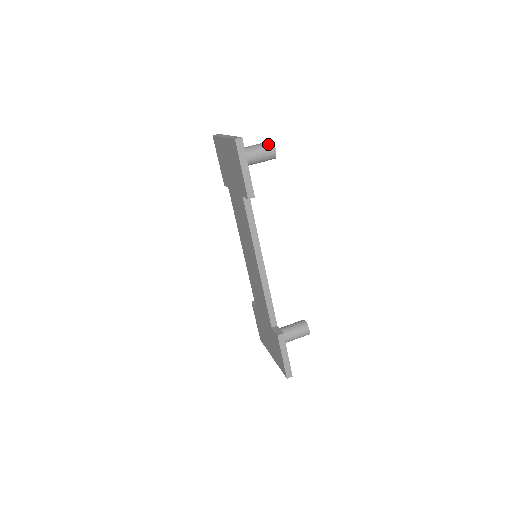
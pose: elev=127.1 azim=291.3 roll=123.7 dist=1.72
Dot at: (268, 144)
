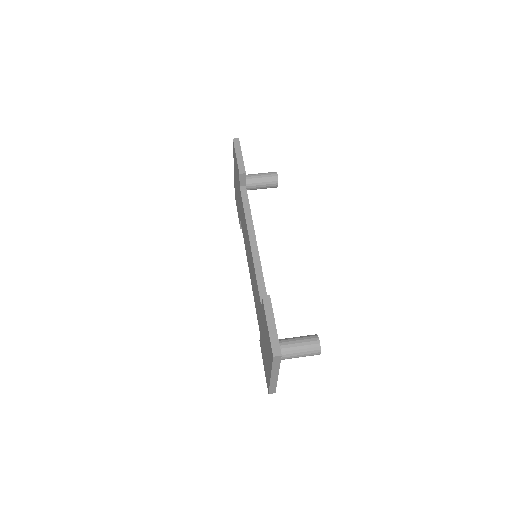
Dot at: (271, 172)
